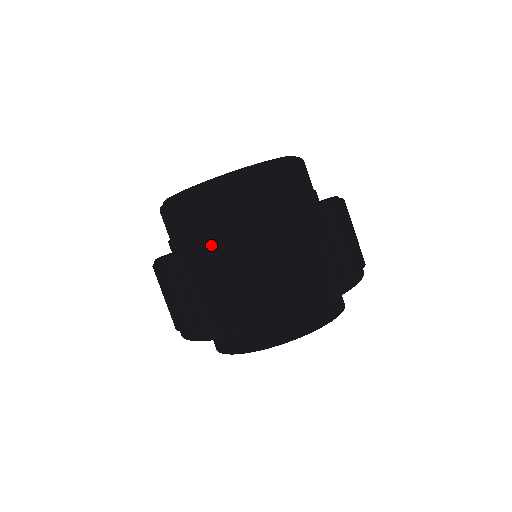
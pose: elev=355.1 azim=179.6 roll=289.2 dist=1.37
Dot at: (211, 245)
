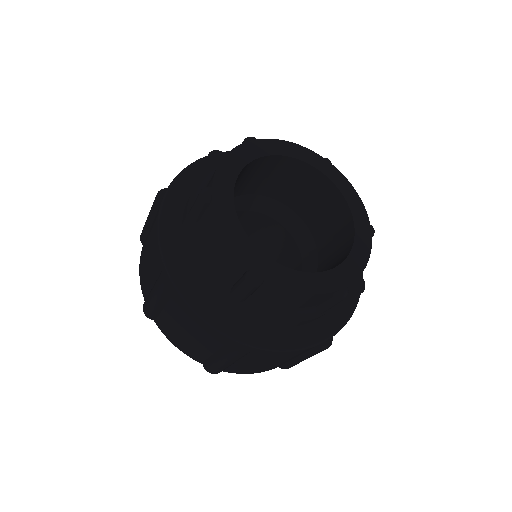
Dot at: (158, 243)
